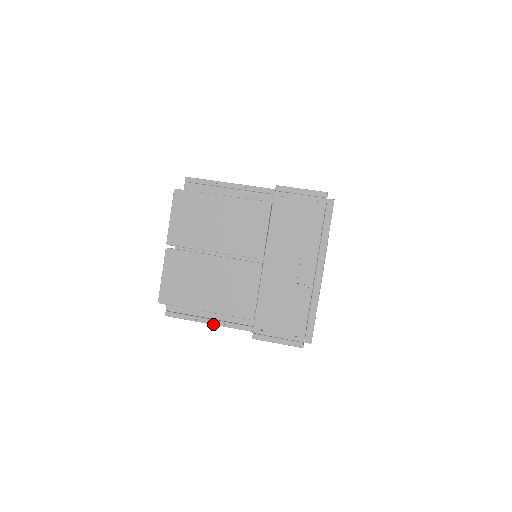
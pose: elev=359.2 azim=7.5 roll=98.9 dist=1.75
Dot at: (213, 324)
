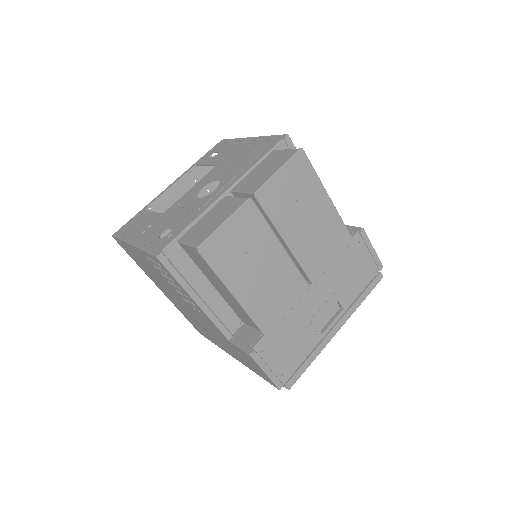
Dot at: (198, 304)
